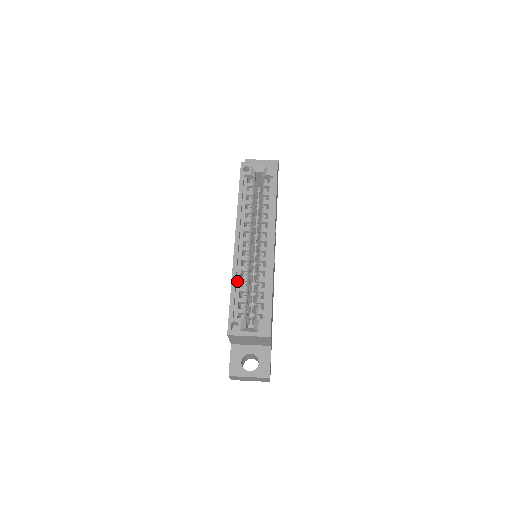
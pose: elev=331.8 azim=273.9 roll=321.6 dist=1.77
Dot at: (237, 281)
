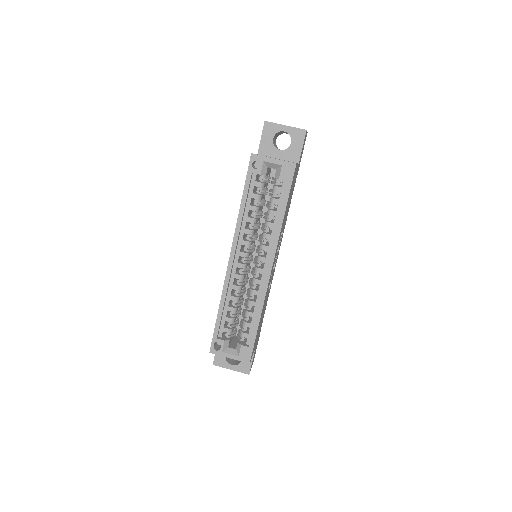
Dot at: (227, 300)
